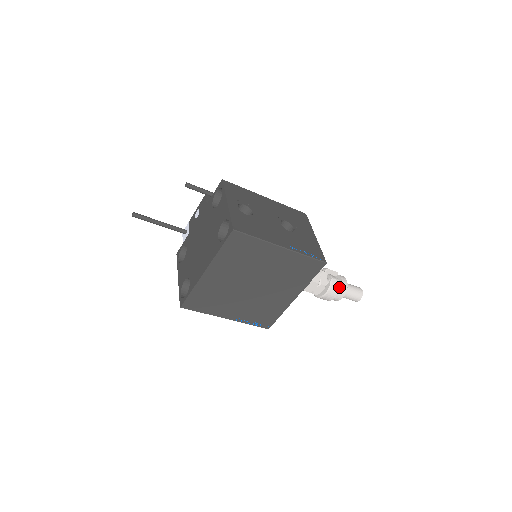
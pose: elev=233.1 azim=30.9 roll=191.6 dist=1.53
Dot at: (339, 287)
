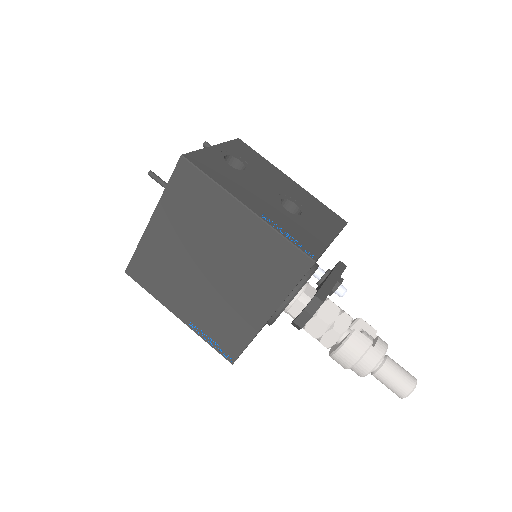
Dot at: (364, 347)
